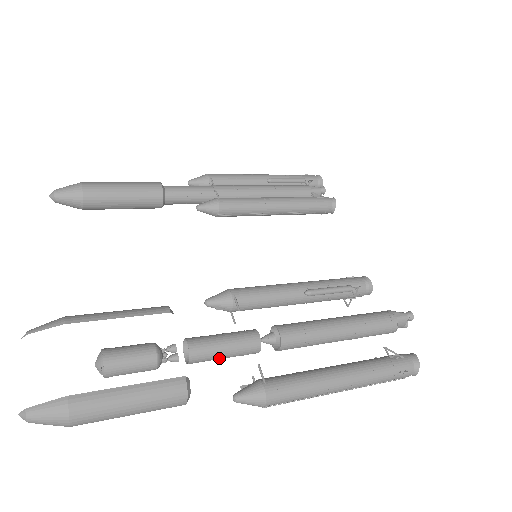
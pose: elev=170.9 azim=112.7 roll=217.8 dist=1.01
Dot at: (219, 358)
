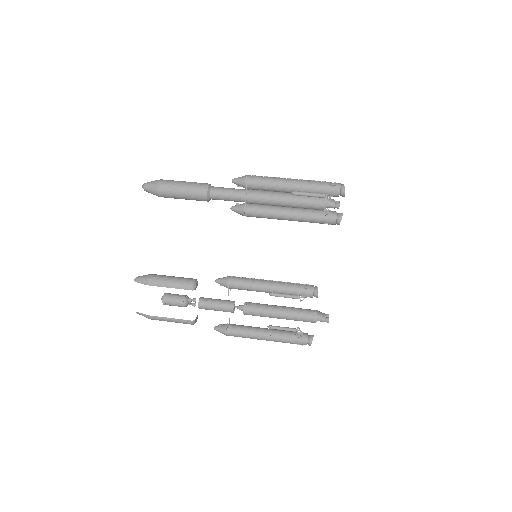
Dot at: occluded
